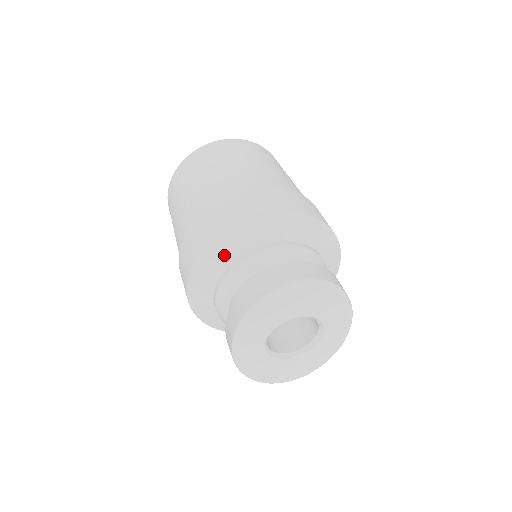
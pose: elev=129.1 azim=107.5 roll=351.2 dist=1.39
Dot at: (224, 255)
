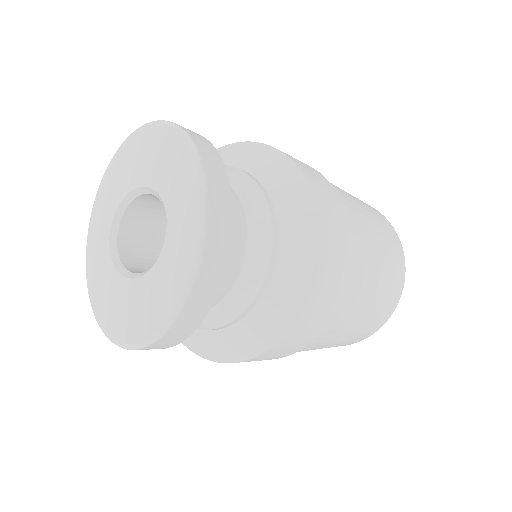
Dot at: occluded
